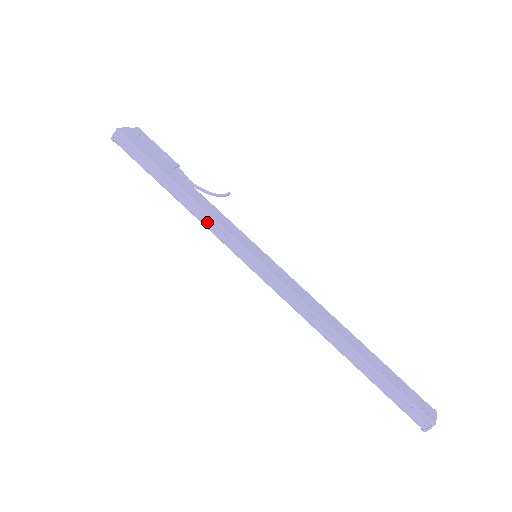
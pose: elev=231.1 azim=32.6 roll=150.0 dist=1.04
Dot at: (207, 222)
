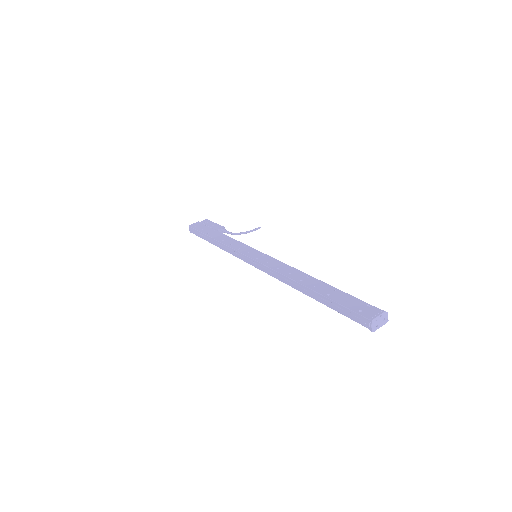
Dot at: (227, 250)
